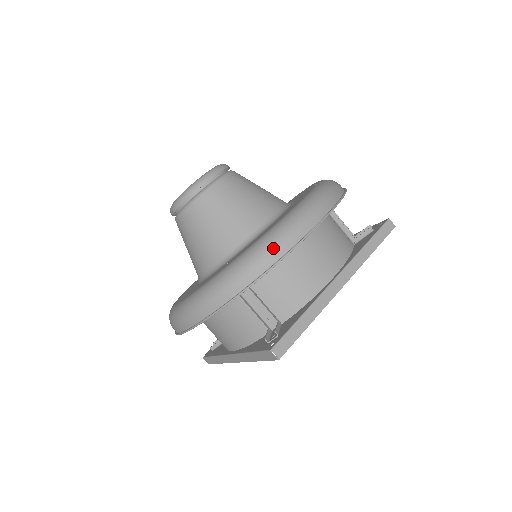
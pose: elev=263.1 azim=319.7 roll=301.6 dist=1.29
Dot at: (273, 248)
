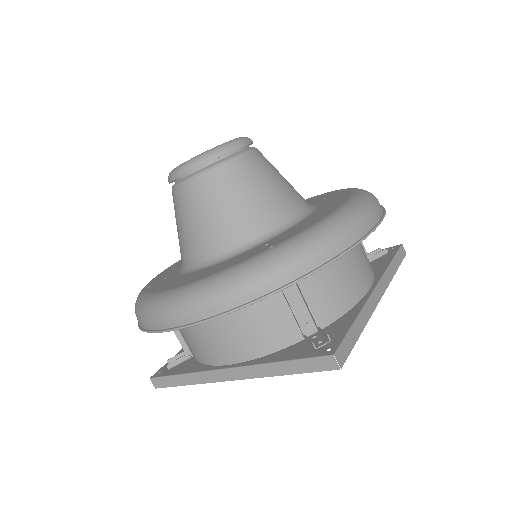
Dot at: (345, 231)
